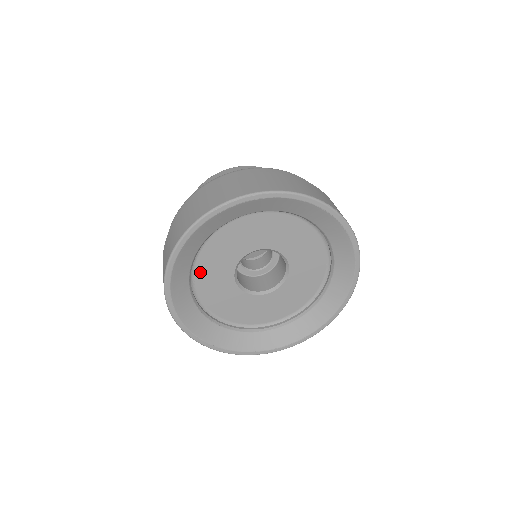
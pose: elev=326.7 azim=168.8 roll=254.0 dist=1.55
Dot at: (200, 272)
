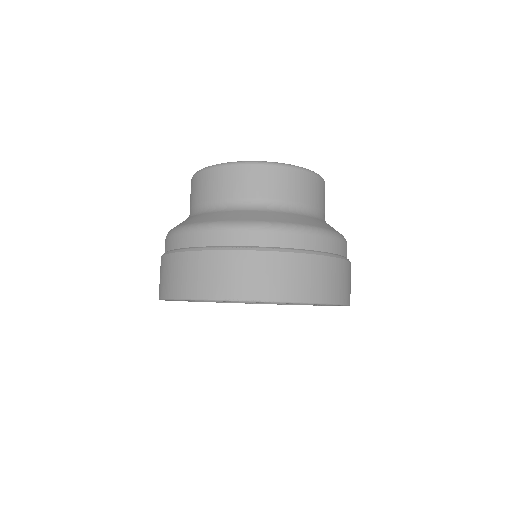
Dot at: occluded
